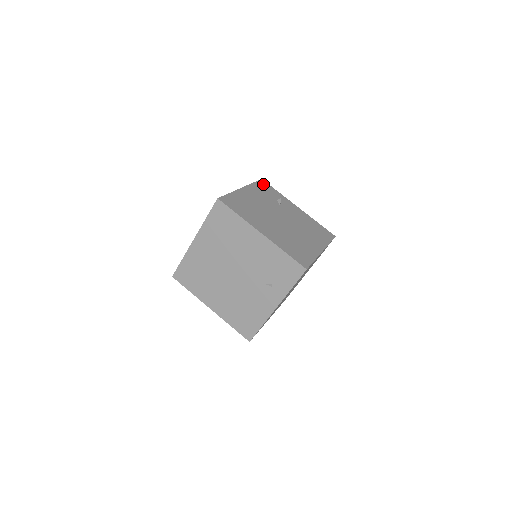
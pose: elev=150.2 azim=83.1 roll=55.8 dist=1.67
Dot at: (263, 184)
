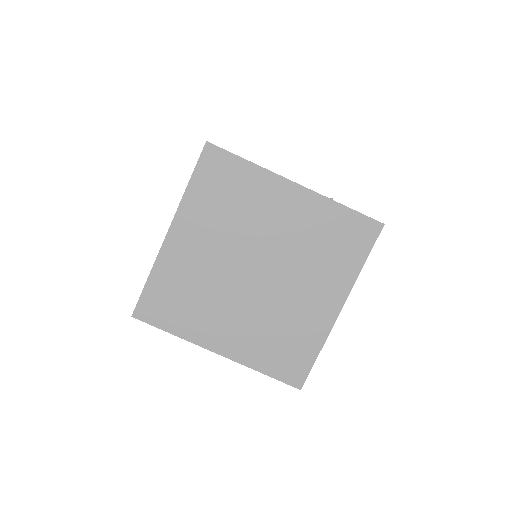
Dot at: occluded
